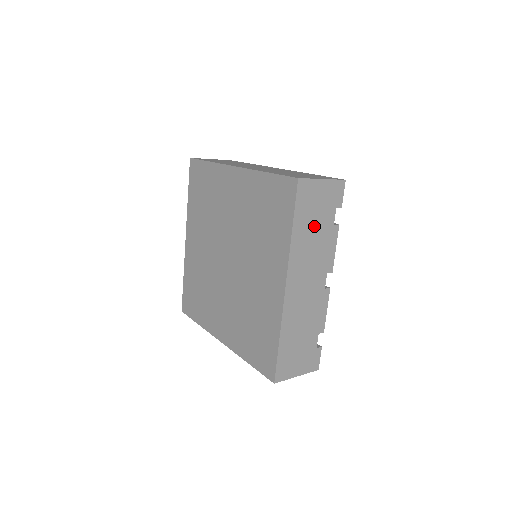
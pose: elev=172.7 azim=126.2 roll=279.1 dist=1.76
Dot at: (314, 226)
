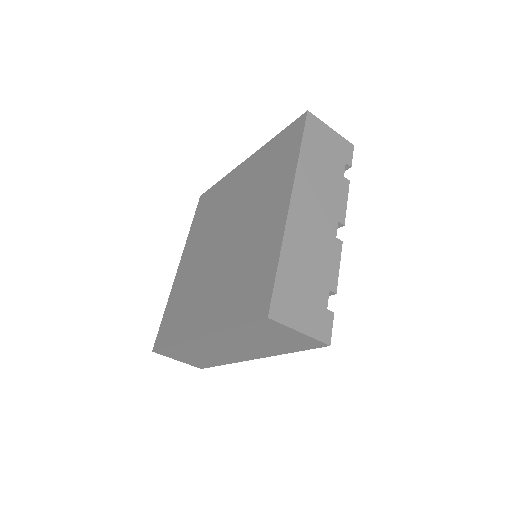
Dot at: (323, 163)
